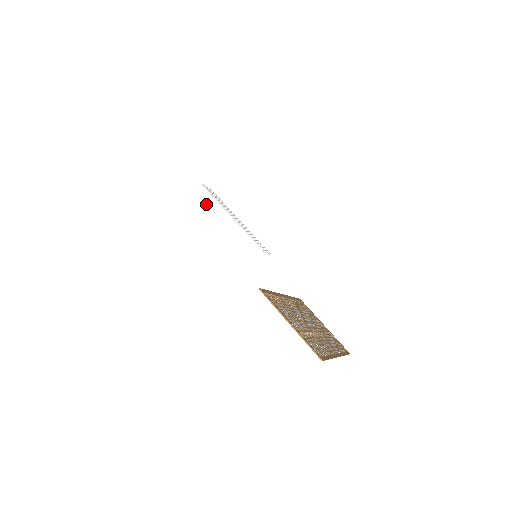
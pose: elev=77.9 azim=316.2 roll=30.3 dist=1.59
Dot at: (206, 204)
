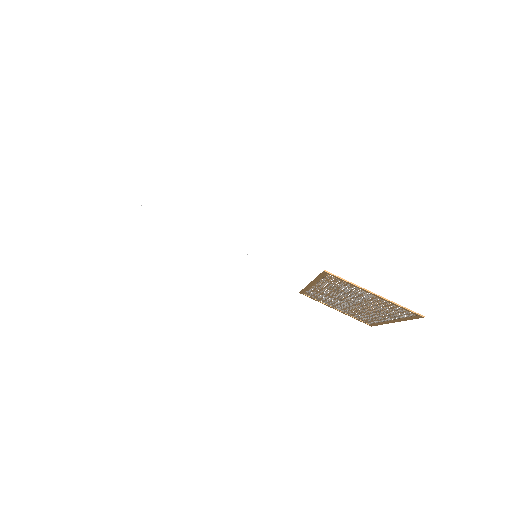
Dot at: occluded
